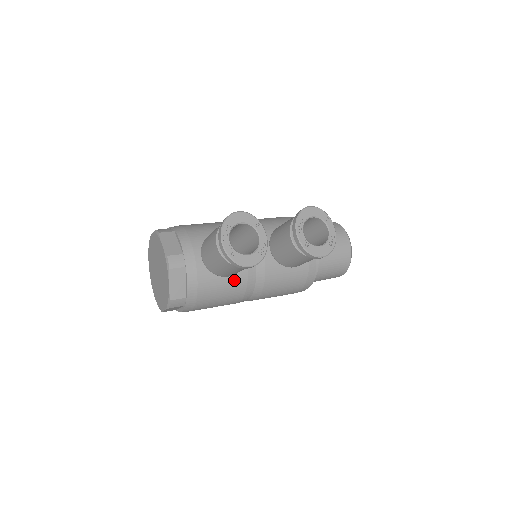
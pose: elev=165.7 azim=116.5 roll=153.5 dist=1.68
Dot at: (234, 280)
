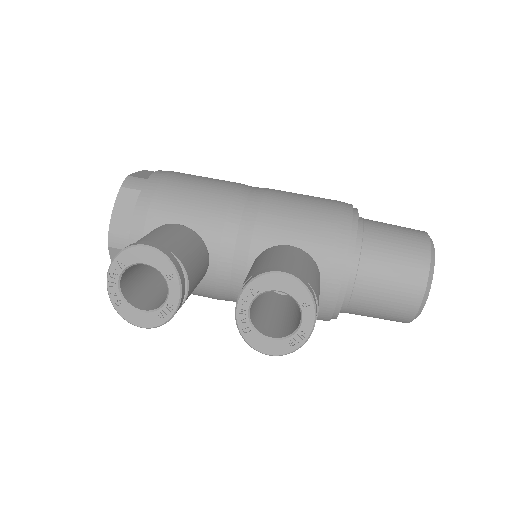
Dot at: occluded
